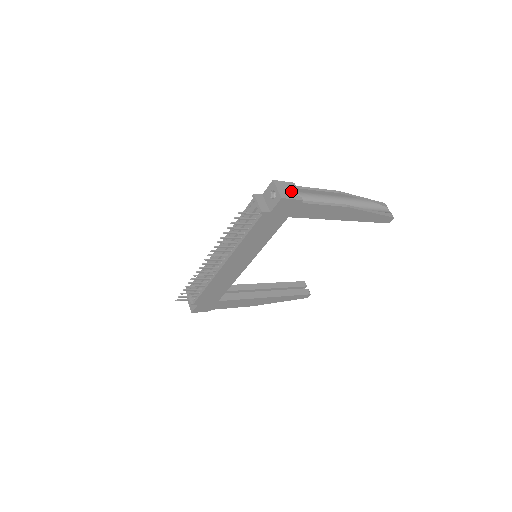
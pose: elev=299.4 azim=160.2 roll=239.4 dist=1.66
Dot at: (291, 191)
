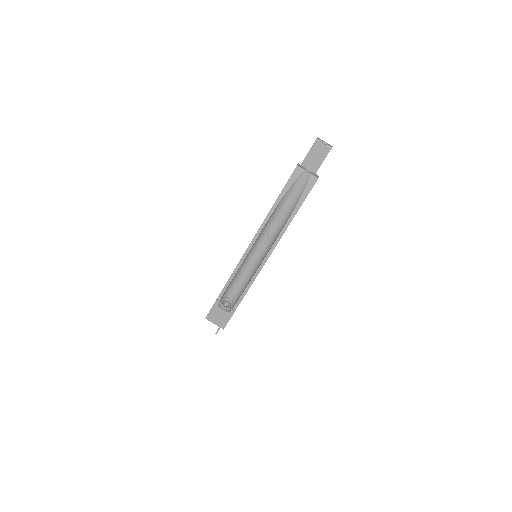
Dot at: (222, 313)
